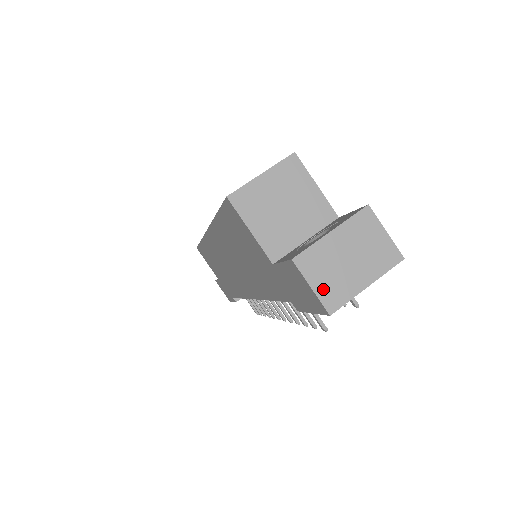
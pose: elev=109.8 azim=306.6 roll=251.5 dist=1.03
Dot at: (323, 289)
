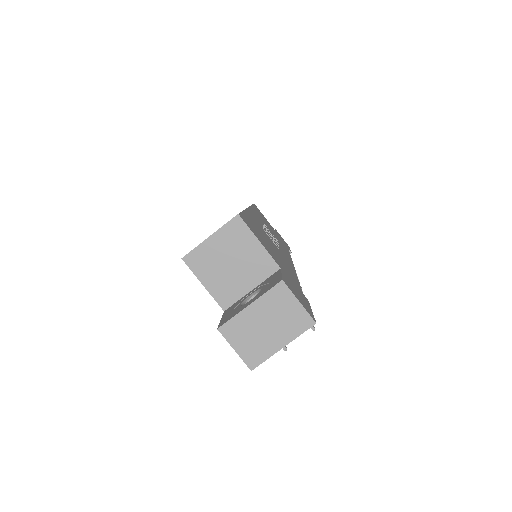
Dot at: (244, 351)
